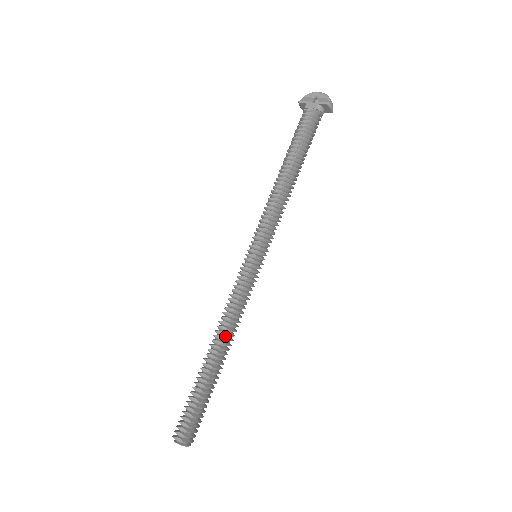
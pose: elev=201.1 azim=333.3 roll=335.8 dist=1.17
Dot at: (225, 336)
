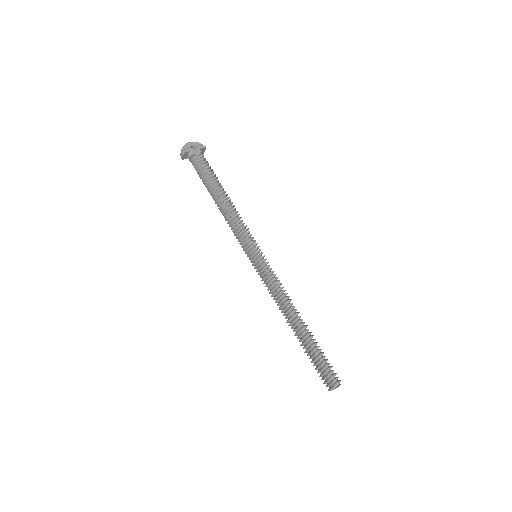
Dot at: (294, 309)
